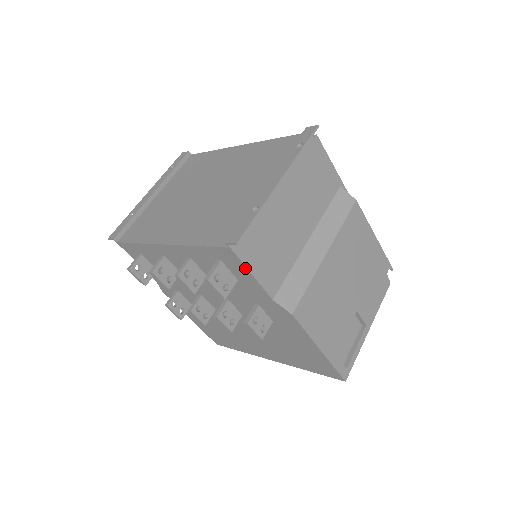
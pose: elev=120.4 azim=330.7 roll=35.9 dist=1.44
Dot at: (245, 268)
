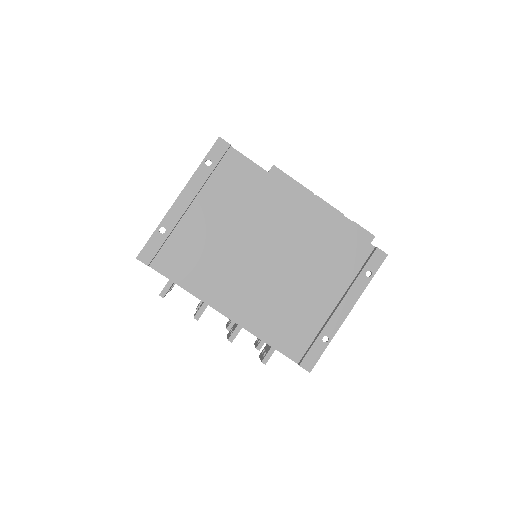
Dot at: occluded
